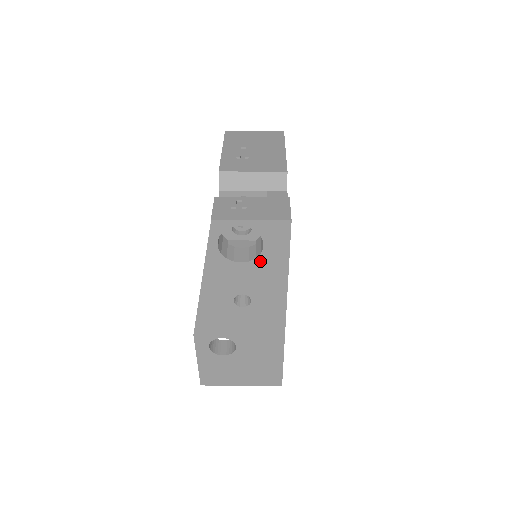
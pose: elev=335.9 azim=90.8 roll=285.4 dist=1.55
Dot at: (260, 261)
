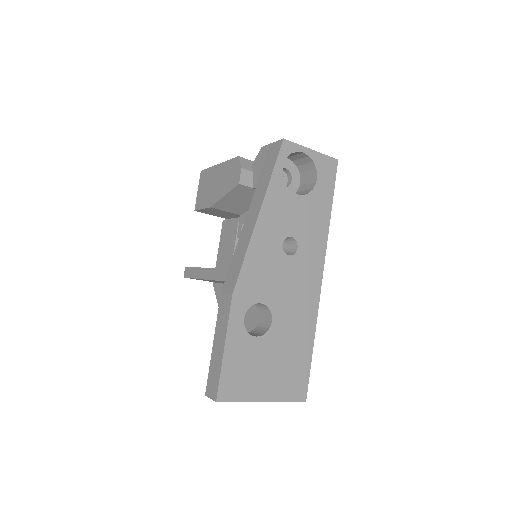
Dot at: (312, 197)
